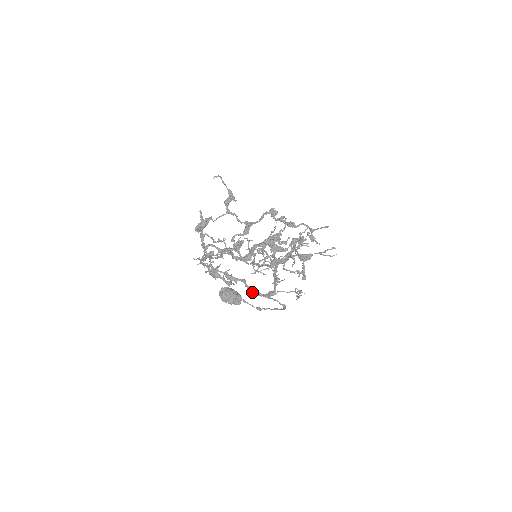
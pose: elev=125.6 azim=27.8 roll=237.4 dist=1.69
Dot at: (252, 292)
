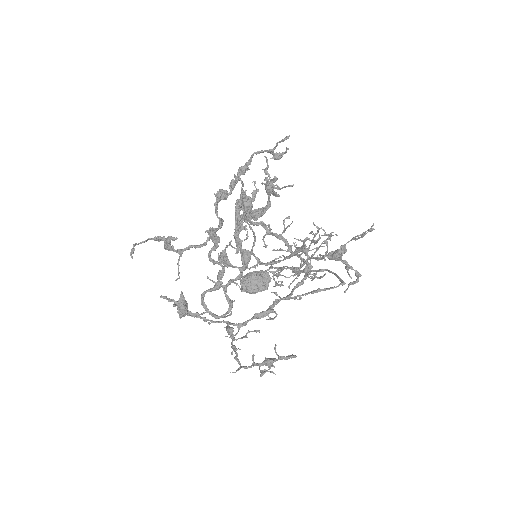
Dot at: (295, 298)
